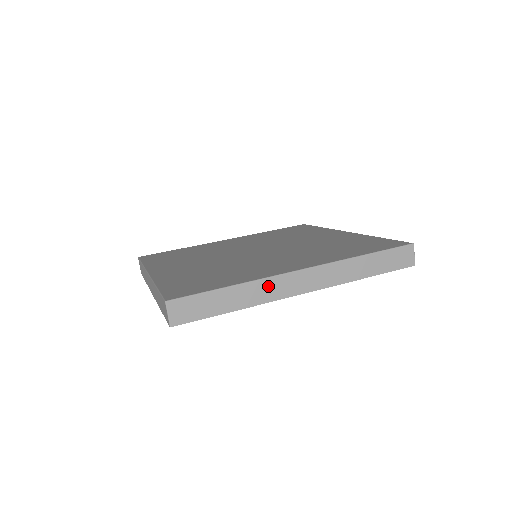
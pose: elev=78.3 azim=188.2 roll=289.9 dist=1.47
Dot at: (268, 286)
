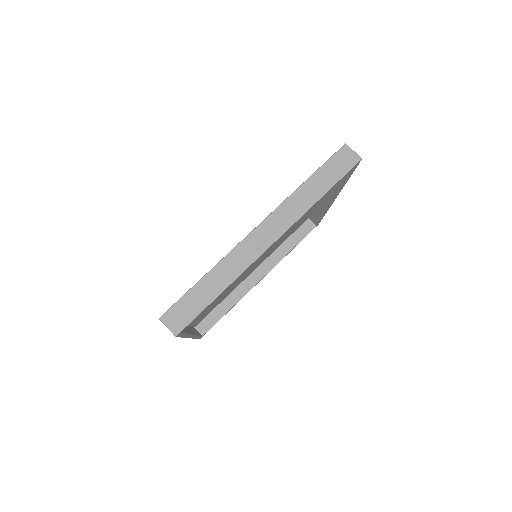
Dot at: (237, 257)
